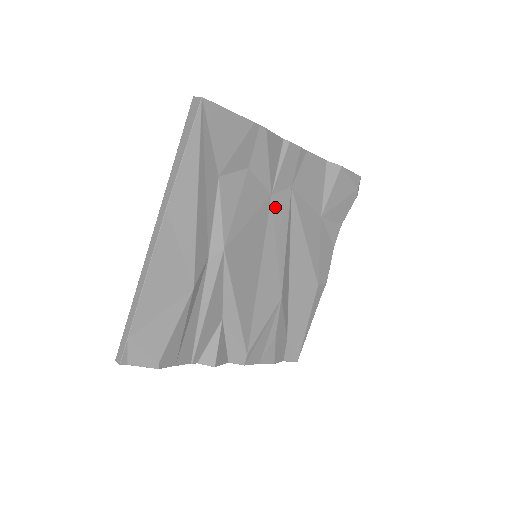
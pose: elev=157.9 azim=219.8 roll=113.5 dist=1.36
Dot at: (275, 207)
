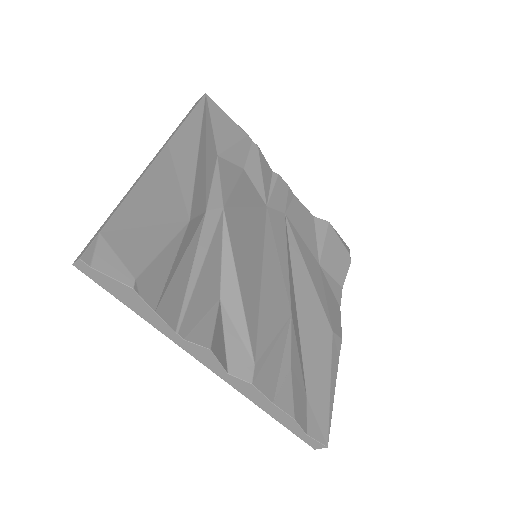
Dot at: (271, 219)
